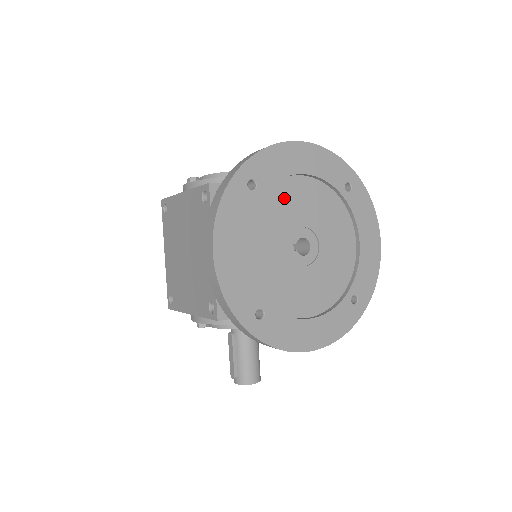
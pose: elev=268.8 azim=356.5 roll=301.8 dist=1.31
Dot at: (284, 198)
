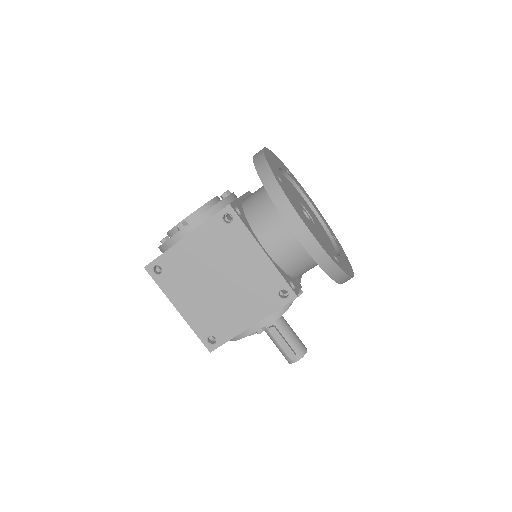
Dot at: occluded
